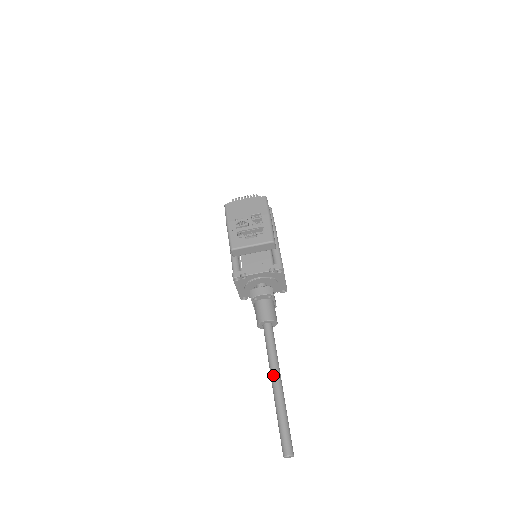
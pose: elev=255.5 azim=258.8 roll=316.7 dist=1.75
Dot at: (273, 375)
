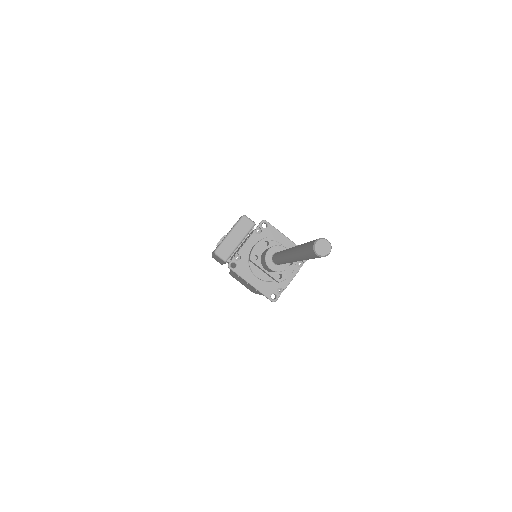
Dot at: (285, 253)
